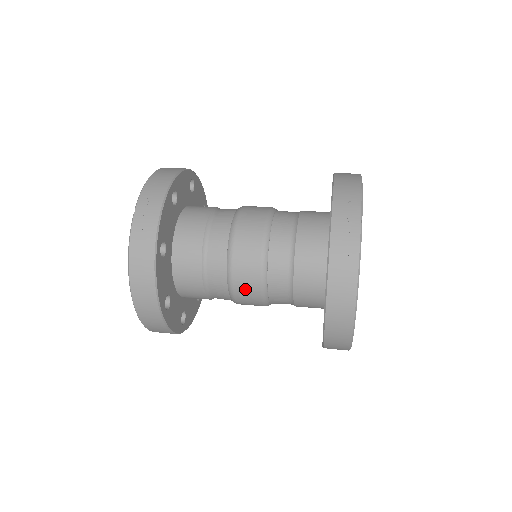
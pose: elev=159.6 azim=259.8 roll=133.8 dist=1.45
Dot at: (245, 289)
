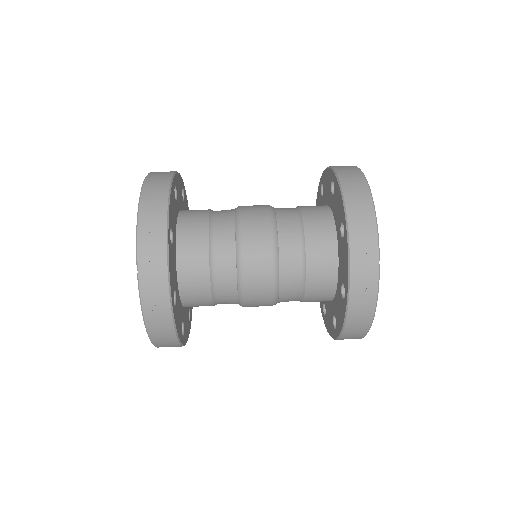
Dot at: (256, 305)
